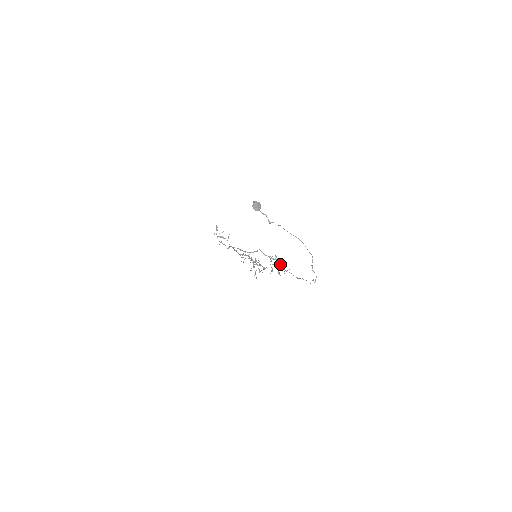
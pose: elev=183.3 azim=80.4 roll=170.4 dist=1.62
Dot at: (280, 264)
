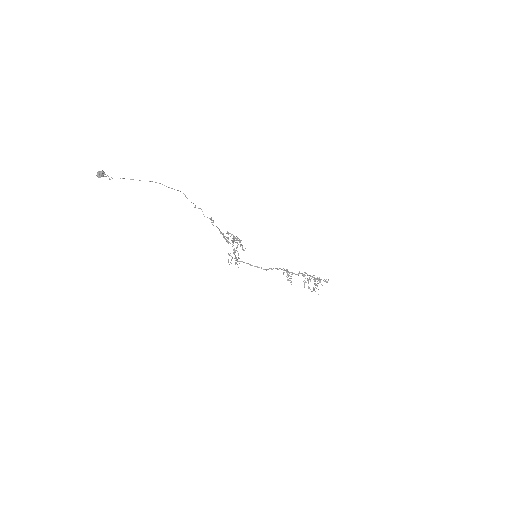
Dot at: (236, 239)
